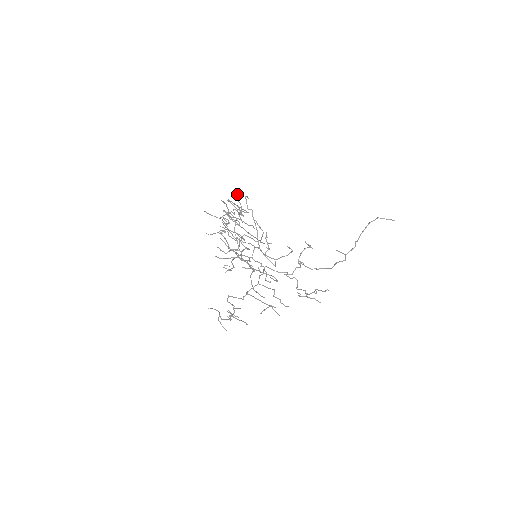
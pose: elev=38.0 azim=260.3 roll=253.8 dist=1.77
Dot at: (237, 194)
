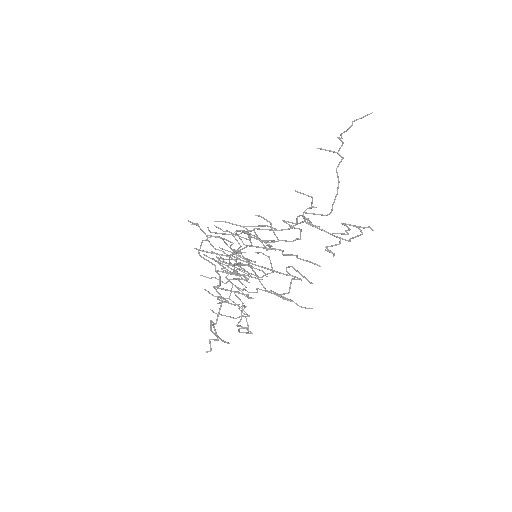
Dot at: occluded
